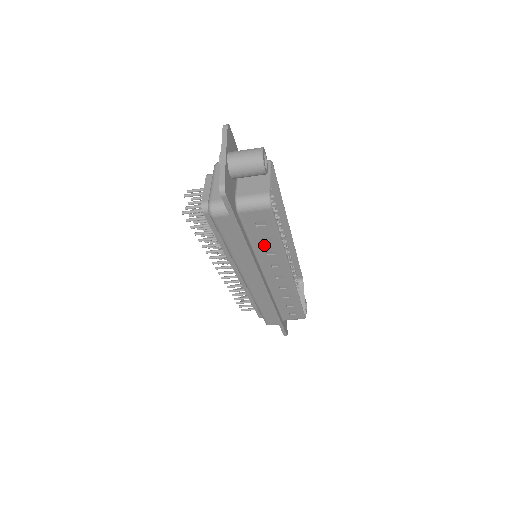
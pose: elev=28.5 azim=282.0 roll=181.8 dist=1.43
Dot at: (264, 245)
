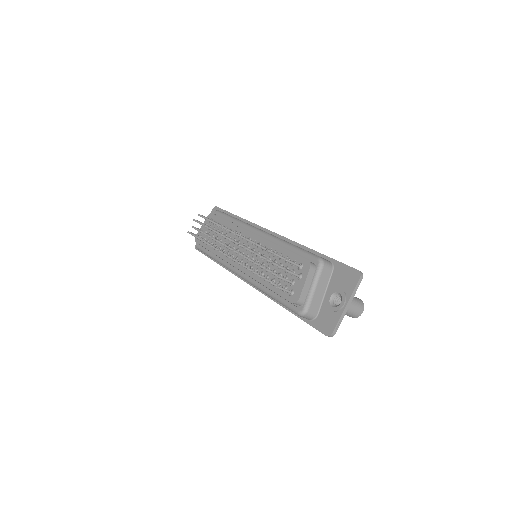
Dot at: occluded
